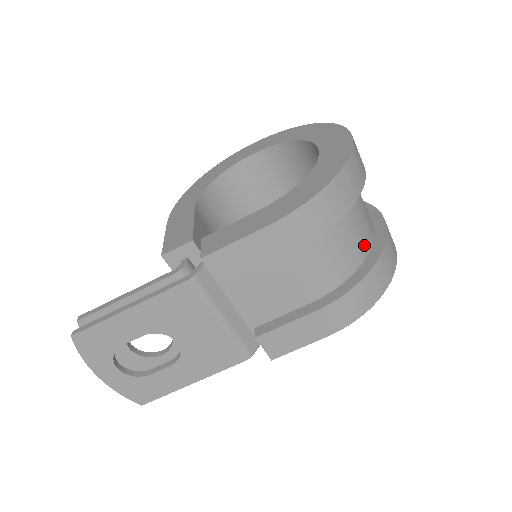
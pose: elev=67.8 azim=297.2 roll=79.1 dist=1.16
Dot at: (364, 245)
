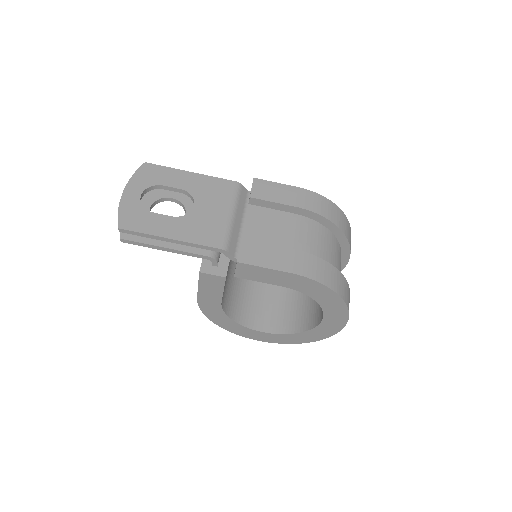
Dot at: occluded
